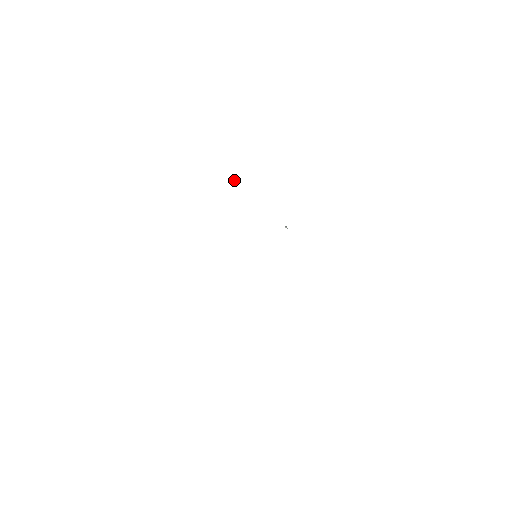
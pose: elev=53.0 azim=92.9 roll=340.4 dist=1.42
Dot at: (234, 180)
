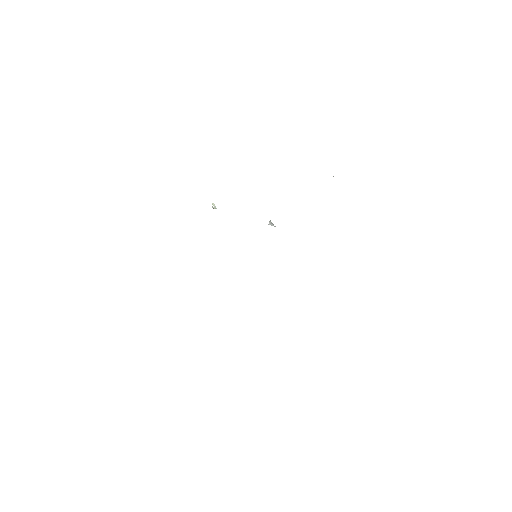
Dot at: (214, 207)
